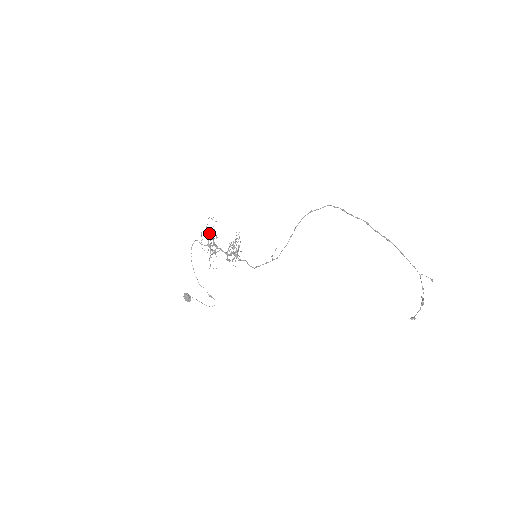
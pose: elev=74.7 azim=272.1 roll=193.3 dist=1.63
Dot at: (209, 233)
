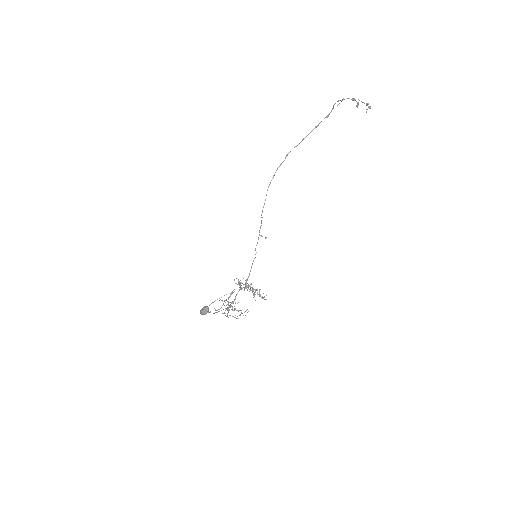
Dot at: occluded
